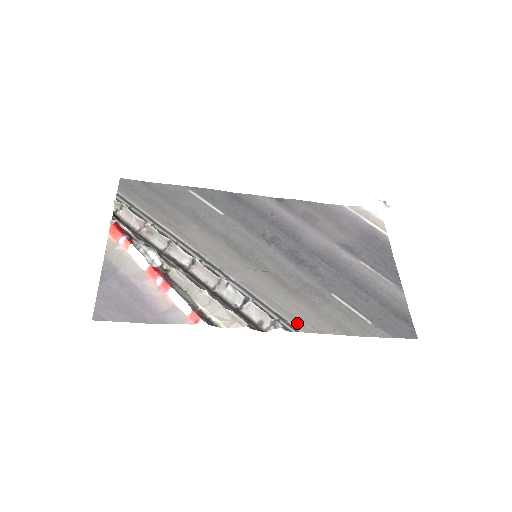
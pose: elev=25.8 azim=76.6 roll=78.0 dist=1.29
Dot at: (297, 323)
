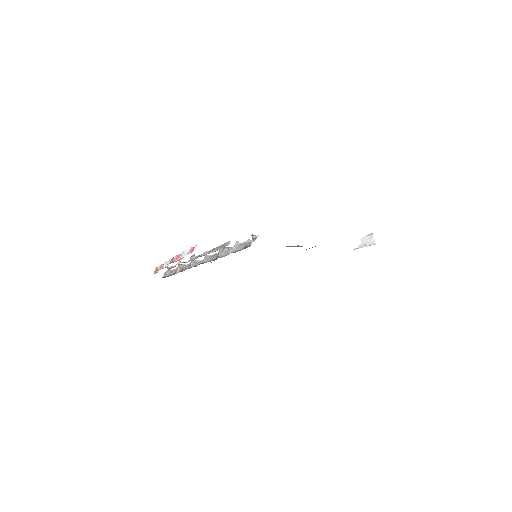
Dot at: occluded
